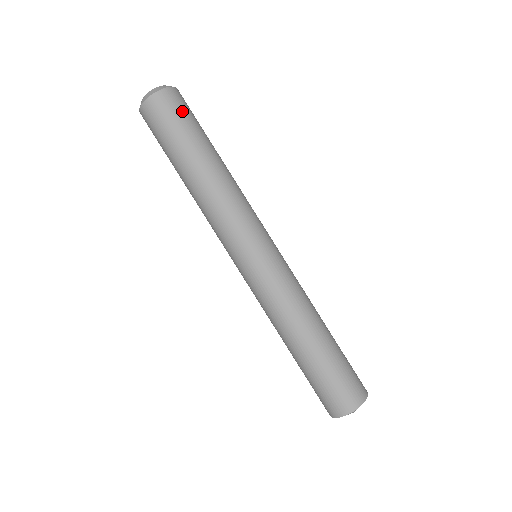
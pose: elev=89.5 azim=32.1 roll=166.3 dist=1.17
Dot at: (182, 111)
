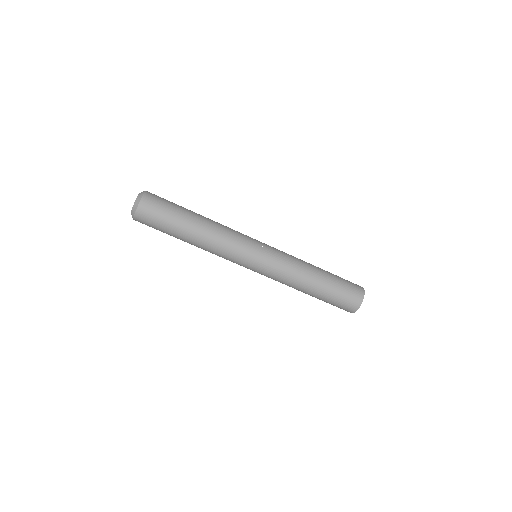
Dot at: (158, 210)
